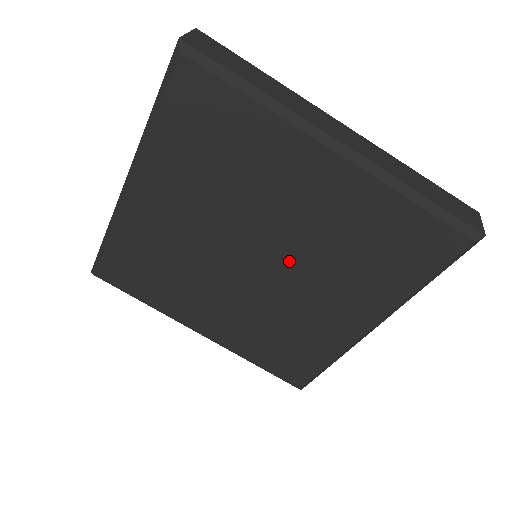
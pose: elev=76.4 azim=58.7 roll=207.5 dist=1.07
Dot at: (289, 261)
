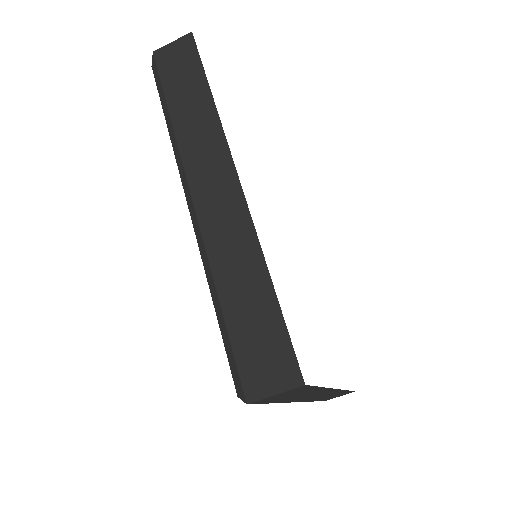
Dot at: occluded
